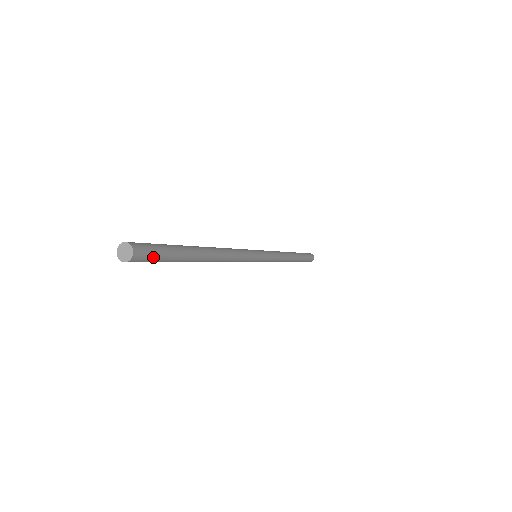
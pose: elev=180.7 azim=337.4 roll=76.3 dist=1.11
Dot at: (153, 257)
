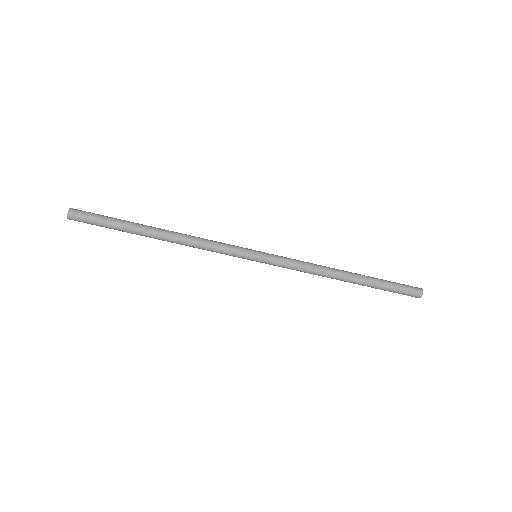
Dot at: (89, 216)
